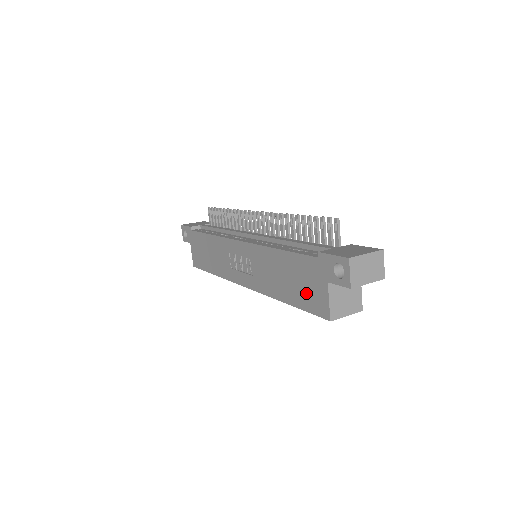
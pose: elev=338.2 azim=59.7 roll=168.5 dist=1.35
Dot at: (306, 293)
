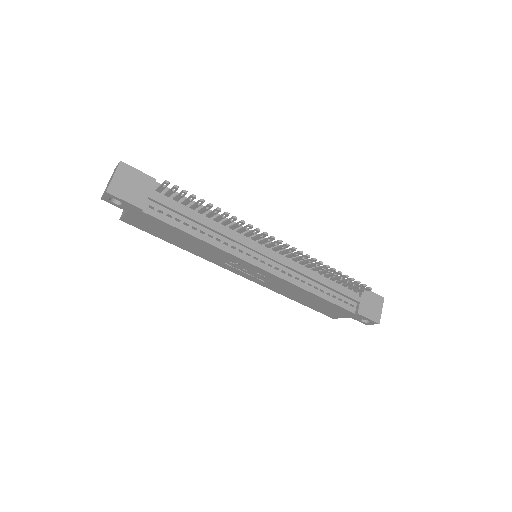
Dot at: (324, 310)
